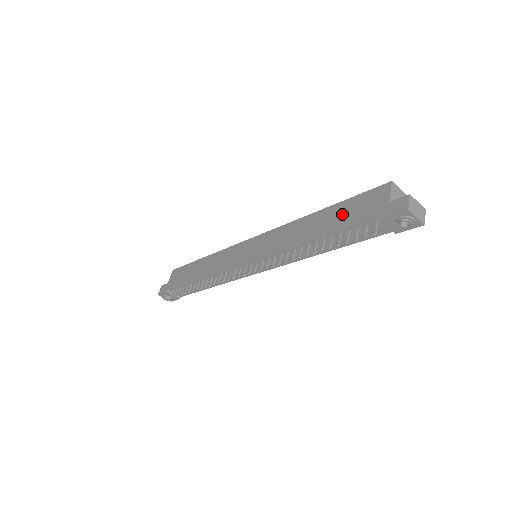
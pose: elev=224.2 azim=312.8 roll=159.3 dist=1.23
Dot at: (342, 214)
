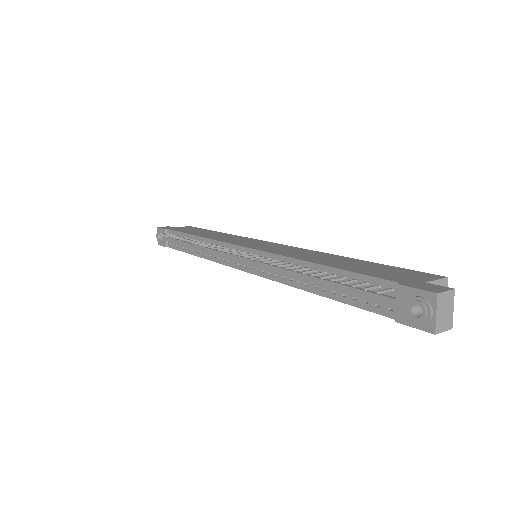
Dot at: (367, 267)
